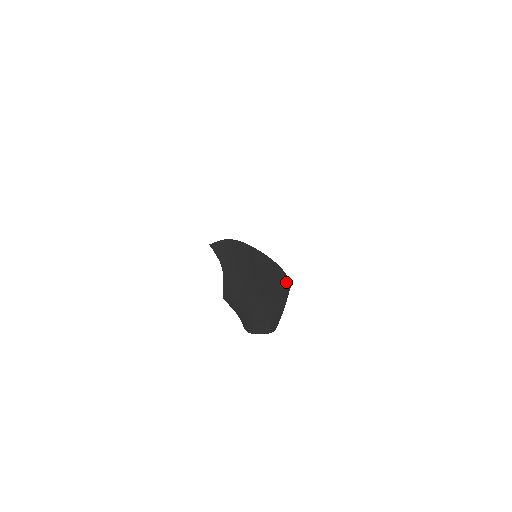
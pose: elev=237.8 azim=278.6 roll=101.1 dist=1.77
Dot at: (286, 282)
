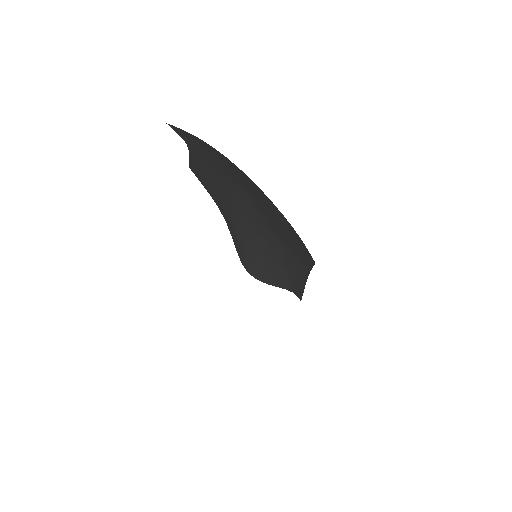
Dot at: (305, 249)
